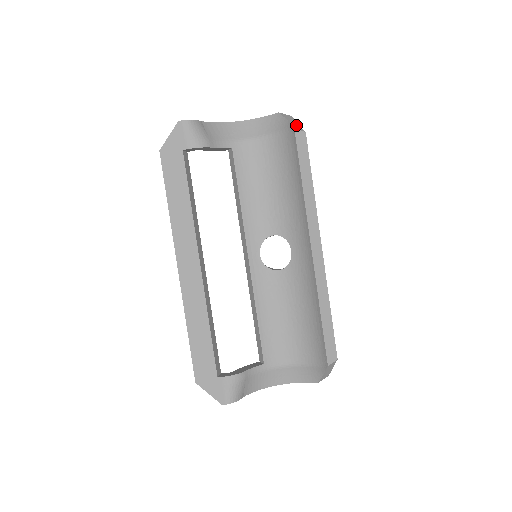
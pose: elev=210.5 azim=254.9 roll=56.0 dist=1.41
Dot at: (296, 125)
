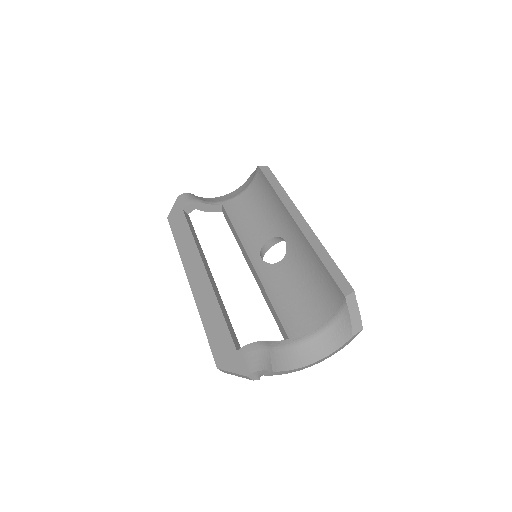
Dot at: occluded
